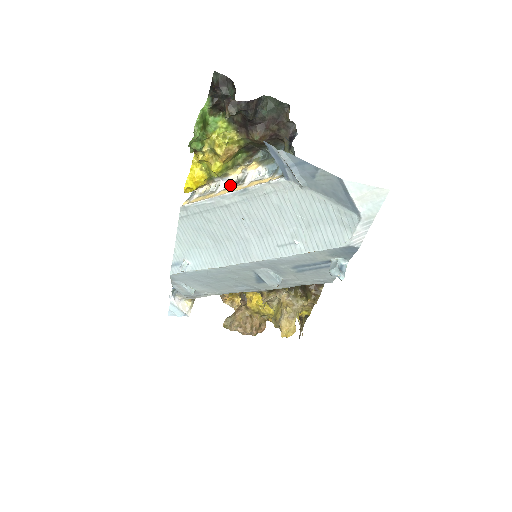
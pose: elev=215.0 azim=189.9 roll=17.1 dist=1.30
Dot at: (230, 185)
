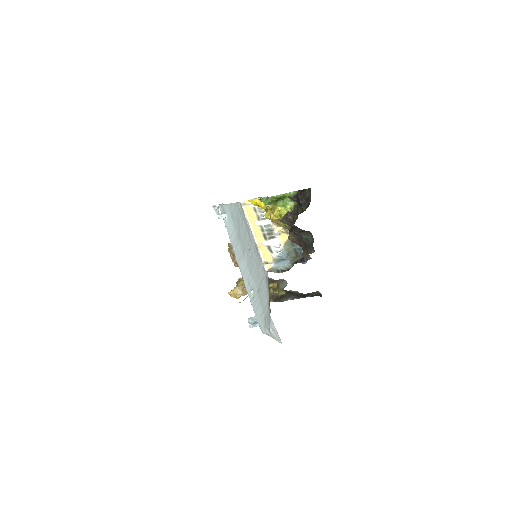
Dot at: (267, 228)
